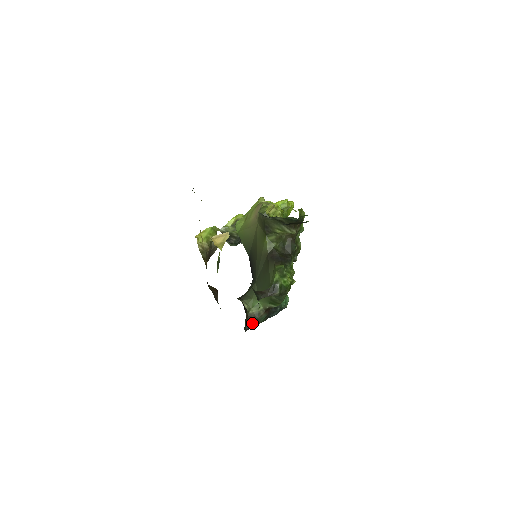
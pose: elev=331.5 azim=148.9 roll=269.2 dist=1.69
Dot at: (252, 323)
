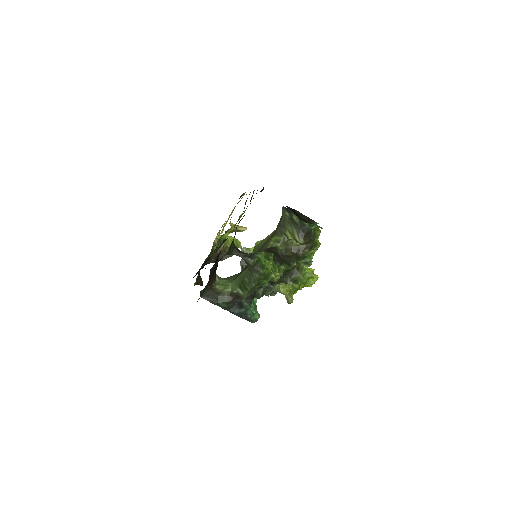
Dot at: (211, 296)
